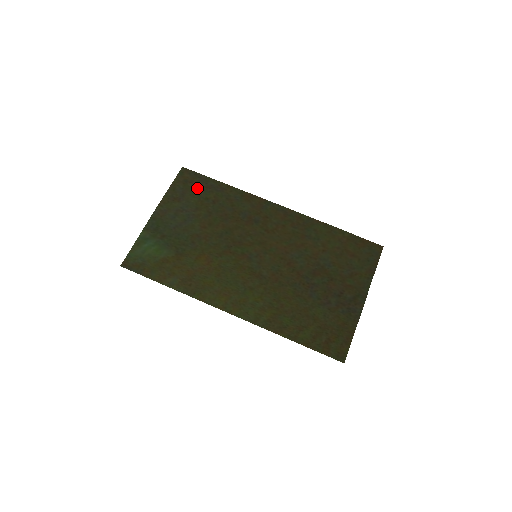
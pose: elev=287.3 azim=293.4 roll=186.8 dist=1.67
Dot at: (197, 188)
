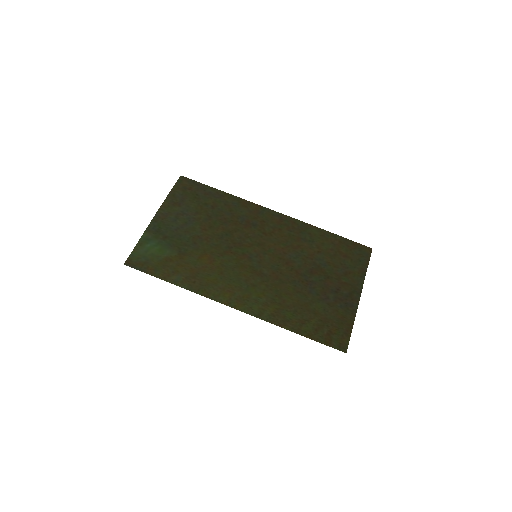
Dot at: (196, 194)
